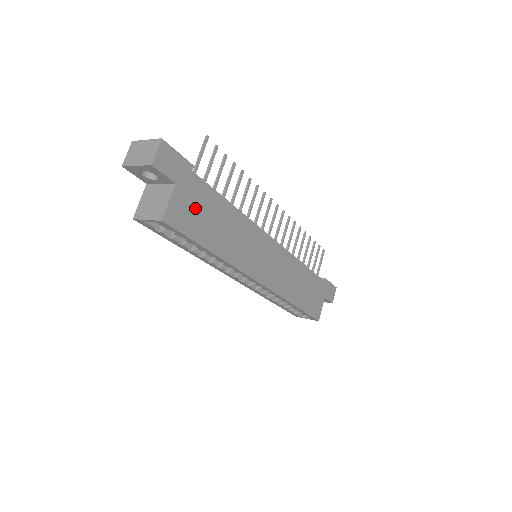
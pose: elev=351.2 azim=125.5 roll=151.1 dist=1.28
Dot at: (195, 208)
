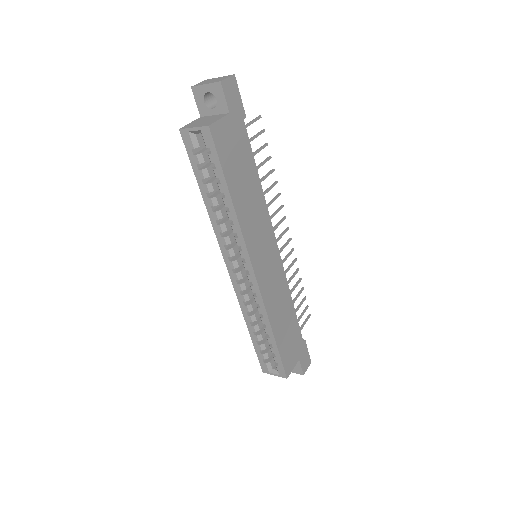
Dot at: (234, 147)
